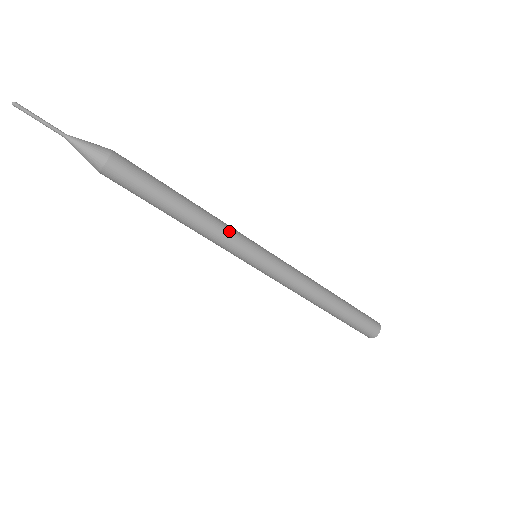
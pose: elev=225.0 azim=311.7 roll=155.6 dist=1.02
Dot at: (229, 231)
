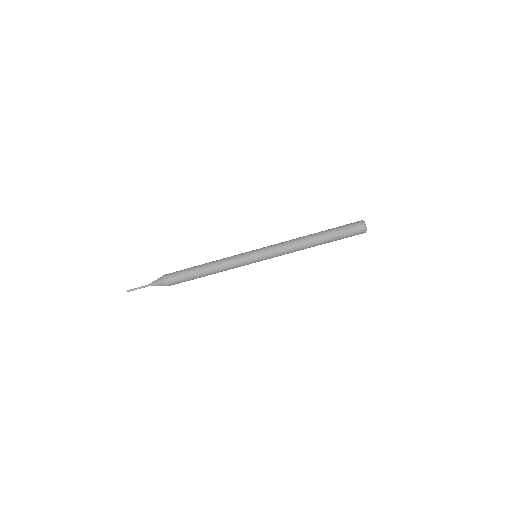
Dot at: (231, 262)
